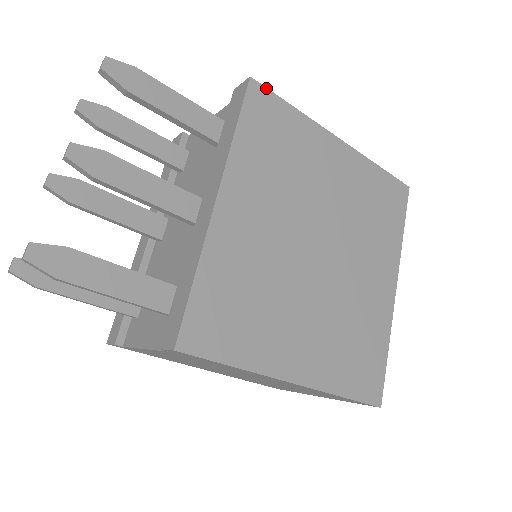
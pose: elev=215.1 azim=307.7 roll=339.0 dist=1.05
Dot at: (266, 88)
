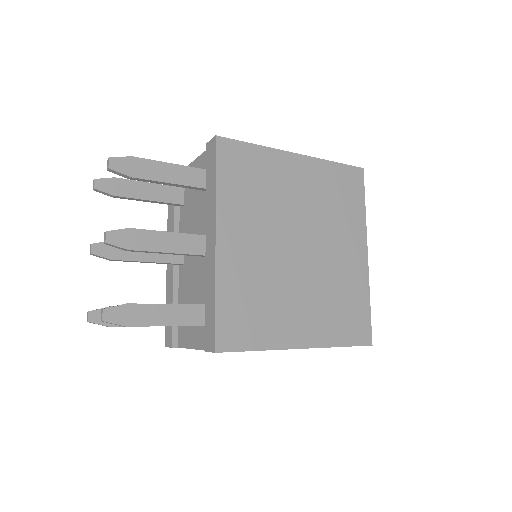
Dot at: (230, 139)
